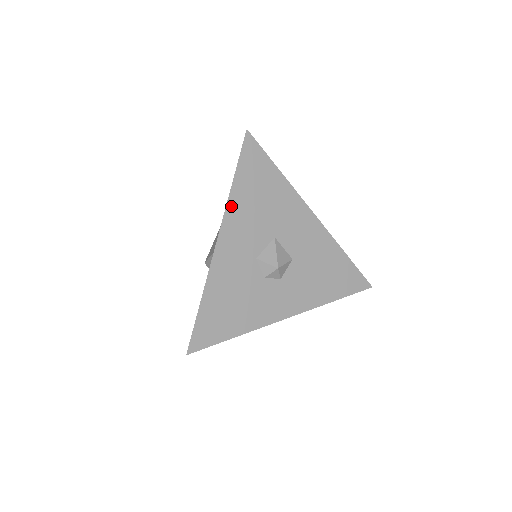
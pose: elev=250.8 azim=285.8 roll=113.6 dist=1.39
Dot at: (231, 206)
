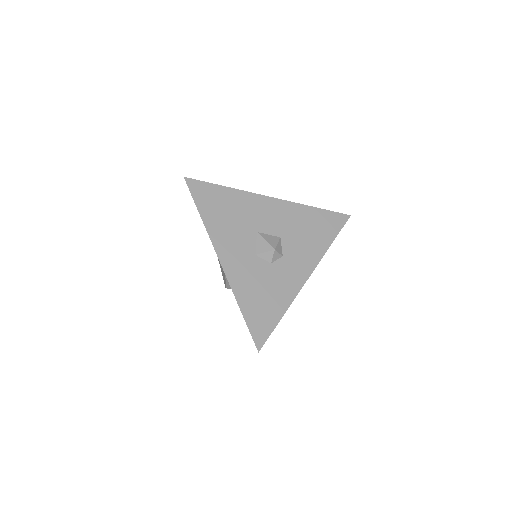
Dot at: (212, 233)
